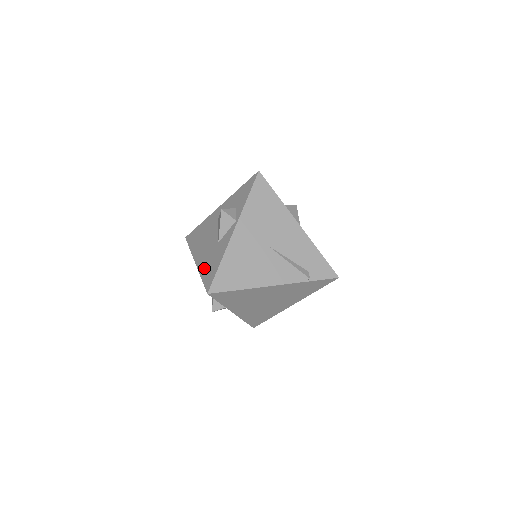
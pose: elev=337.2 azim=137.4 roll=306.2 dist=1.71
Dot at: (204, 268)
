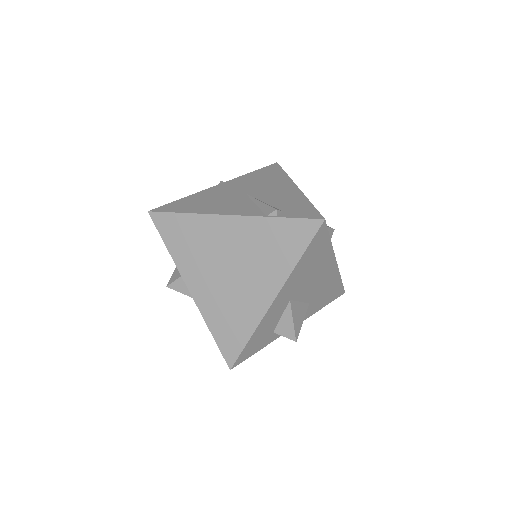
Dot at: occluded
